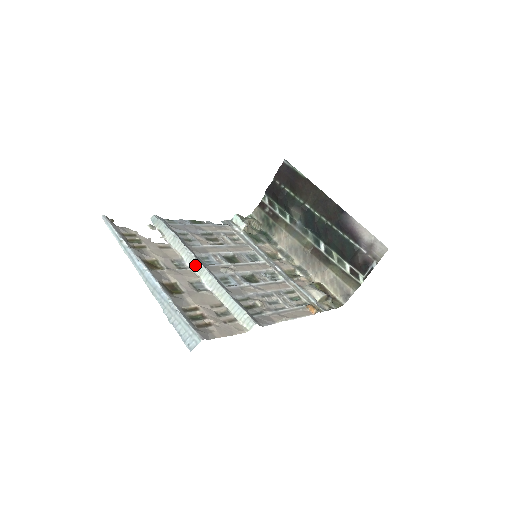
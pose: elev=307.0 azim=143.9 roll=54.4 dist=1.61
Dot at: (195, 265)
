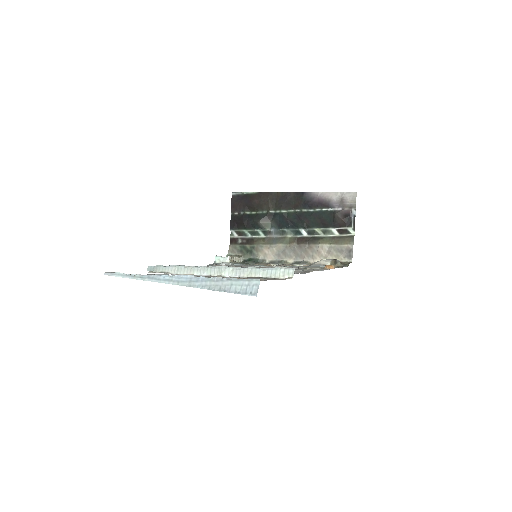
Dot at: (211, 271)
